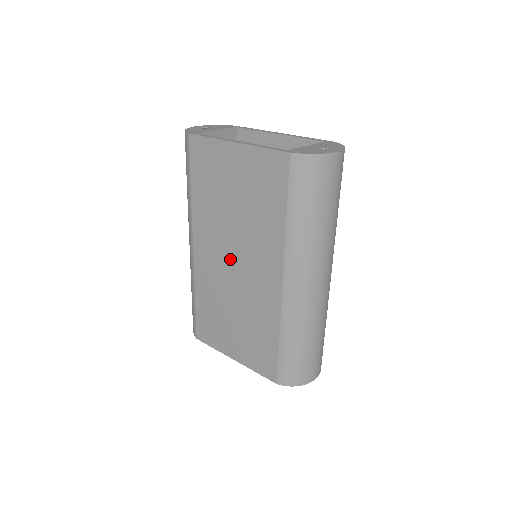
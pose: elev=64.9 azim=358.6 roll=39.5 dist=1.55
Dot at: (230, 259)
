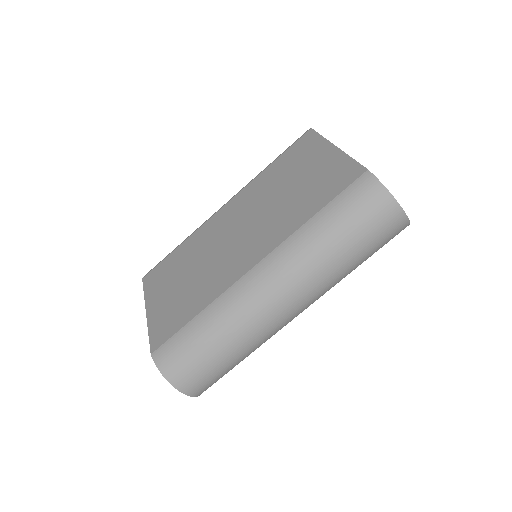
Dot at: (238, 228)
